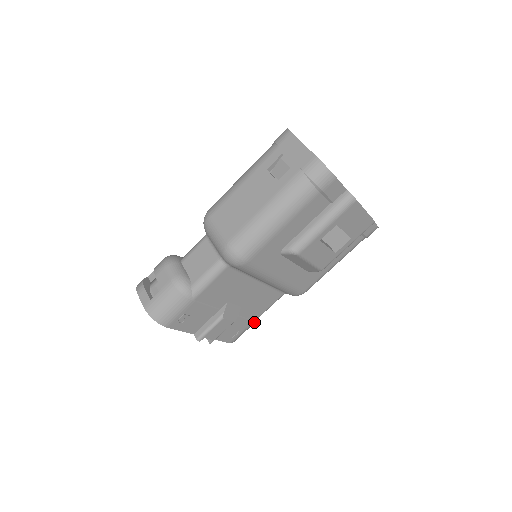
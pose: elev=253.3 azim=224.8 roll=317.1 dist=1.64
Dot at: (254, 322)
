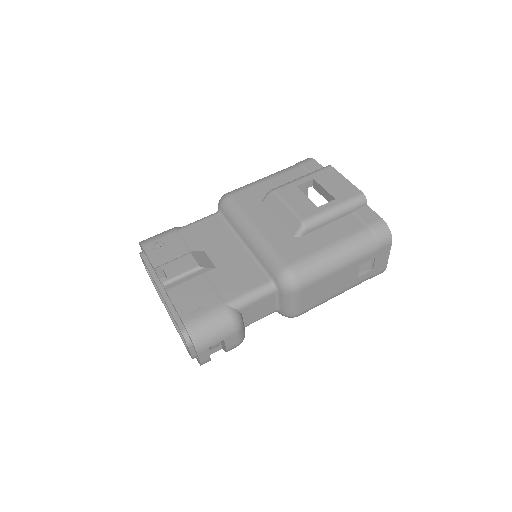
Dot at: (224, 308)
